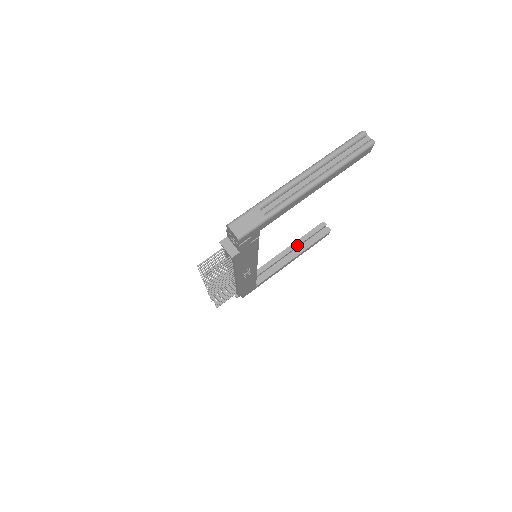
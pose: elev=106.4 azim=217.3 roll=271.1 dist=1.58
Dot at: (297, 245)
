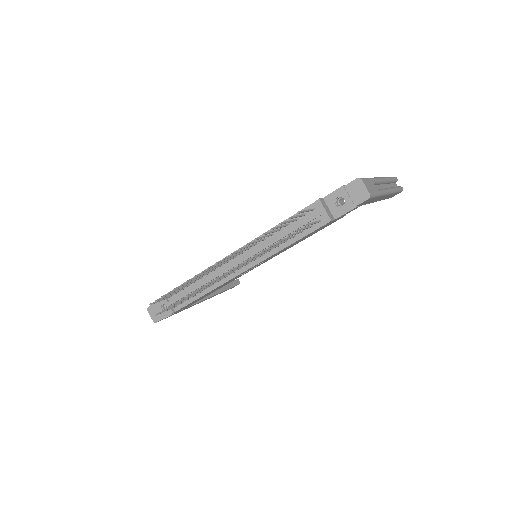
Dot at: occluded
